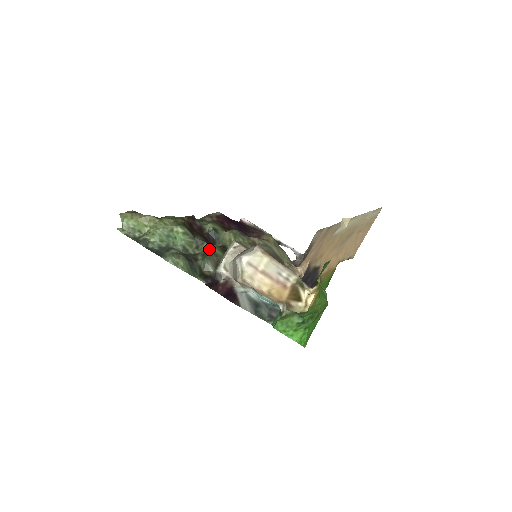
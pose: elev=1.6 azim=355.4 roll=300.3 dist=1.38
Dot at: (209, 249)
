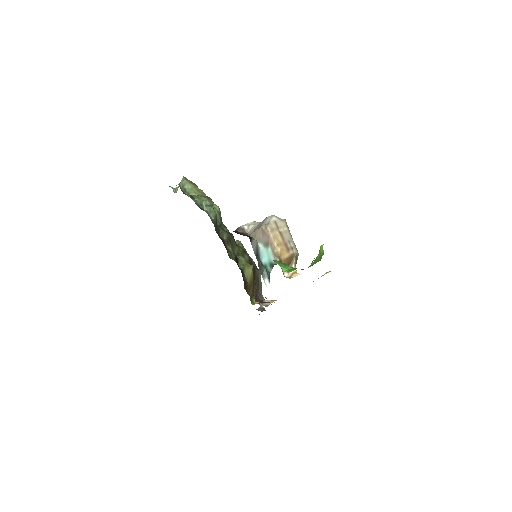
Dot at: (228, 231)
